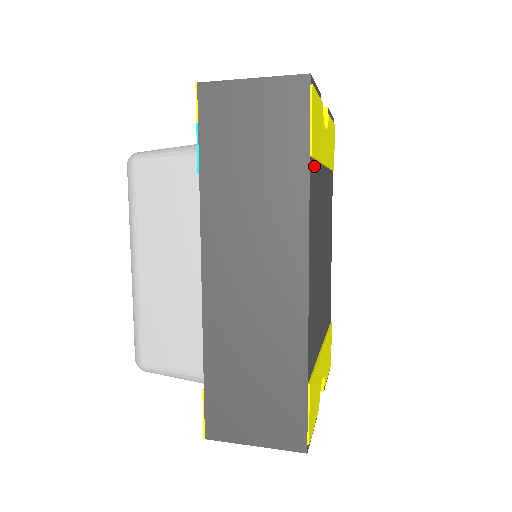
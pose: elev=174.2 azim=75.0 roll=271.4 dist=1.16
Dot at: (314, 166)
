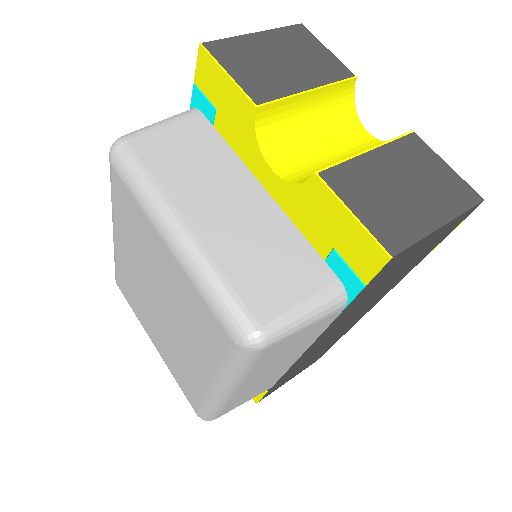
Dot at: occluded
